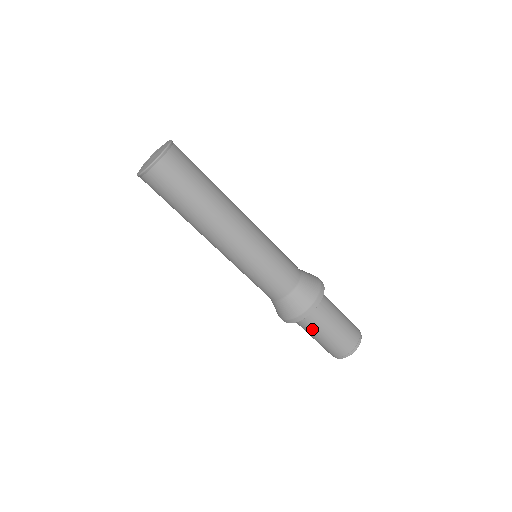
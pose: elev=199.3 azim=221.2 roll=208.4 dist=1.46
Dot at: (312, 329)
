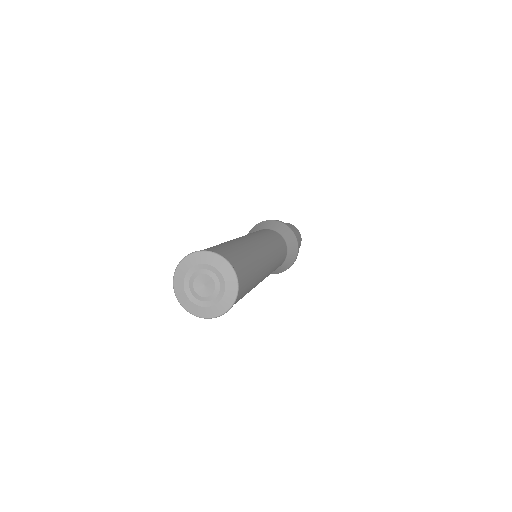
Dot at: occluded
